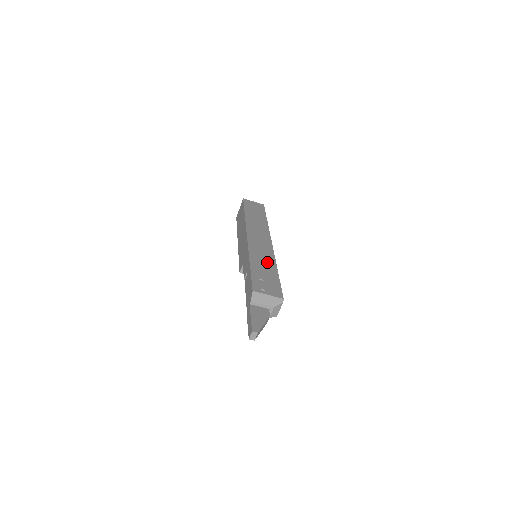
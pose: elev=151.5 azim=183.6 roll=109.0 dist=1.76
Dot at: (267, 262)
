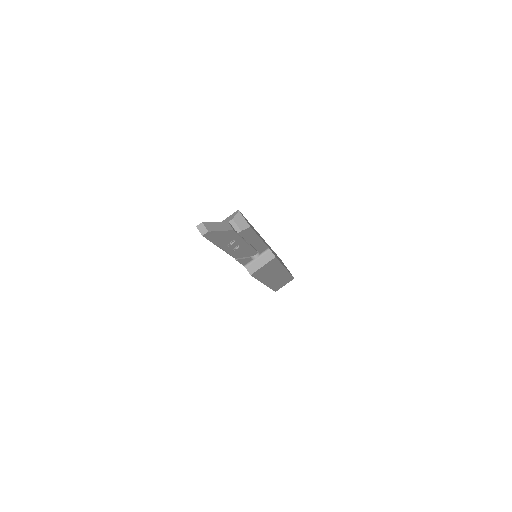
Dot at: occluded
